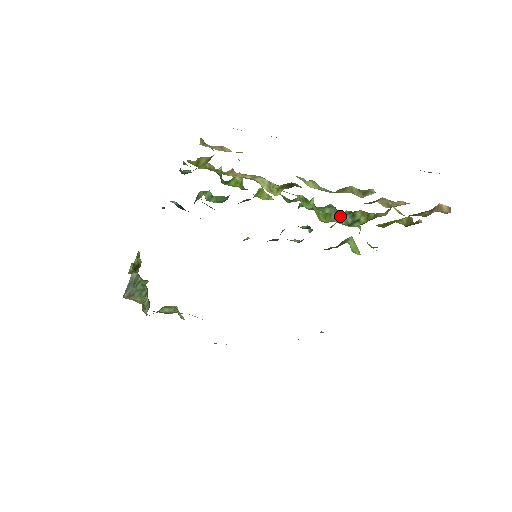
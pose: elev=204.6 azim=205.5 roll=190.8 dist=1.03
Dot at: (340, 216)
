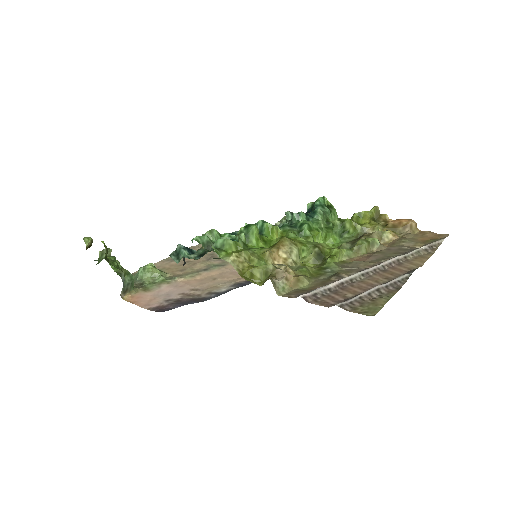
Dot at: (335, 231)
